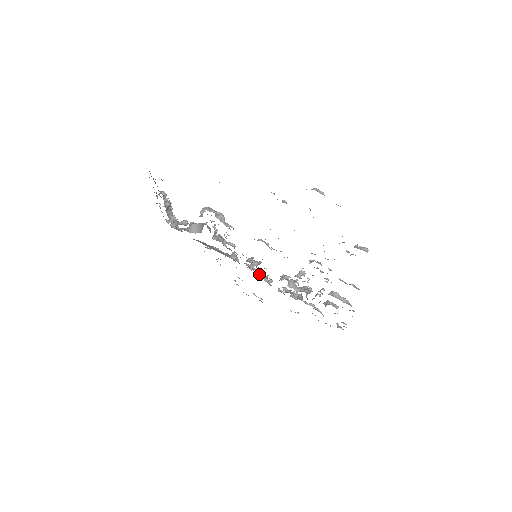
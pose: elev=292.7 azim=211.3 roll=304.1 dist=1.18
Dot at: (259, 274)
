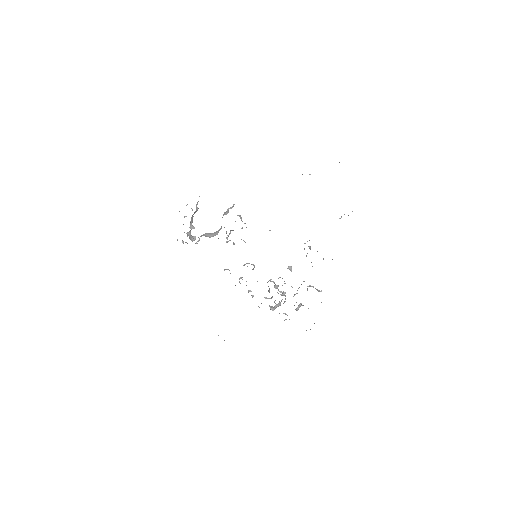
Dot at: occluded
